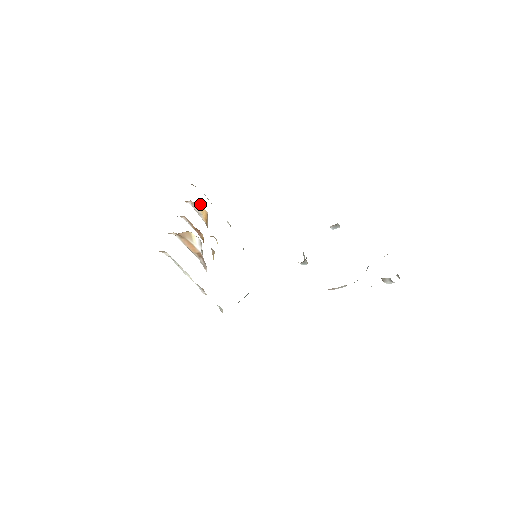
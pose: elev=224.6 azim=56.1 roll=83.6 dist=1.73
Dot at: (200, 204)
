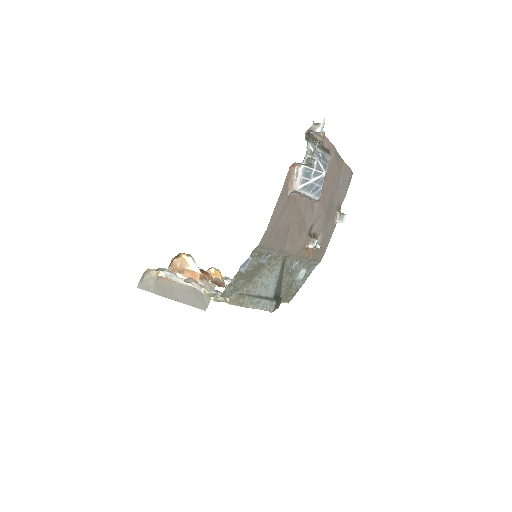
Dot at: (214, 271)
